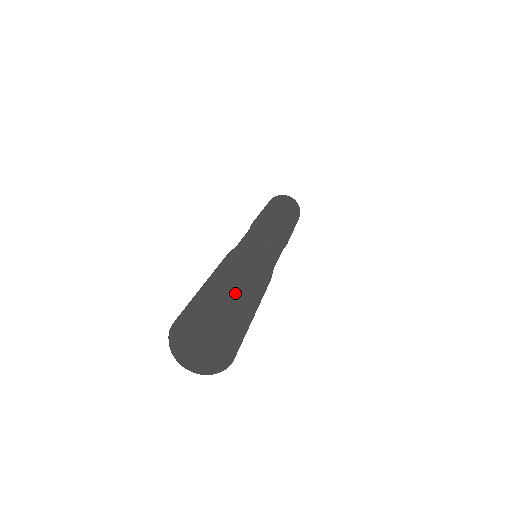
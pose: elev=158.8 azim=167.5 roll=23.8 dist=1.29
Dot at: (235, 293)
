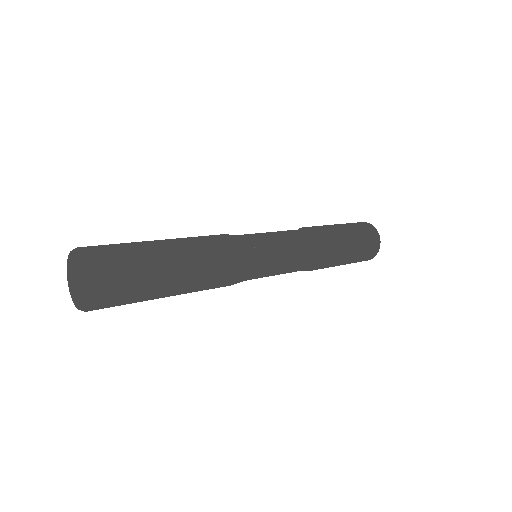
Dot at: (133, 244)
